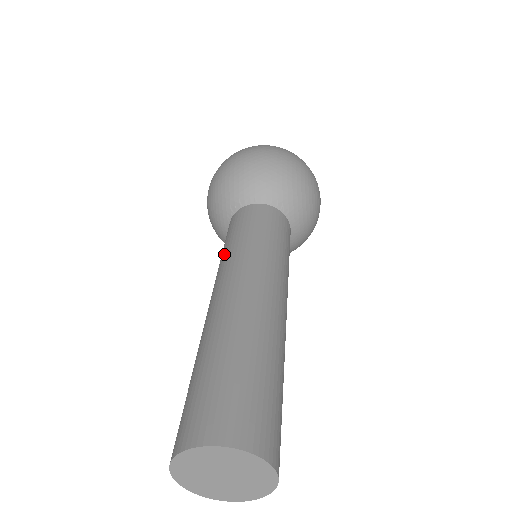
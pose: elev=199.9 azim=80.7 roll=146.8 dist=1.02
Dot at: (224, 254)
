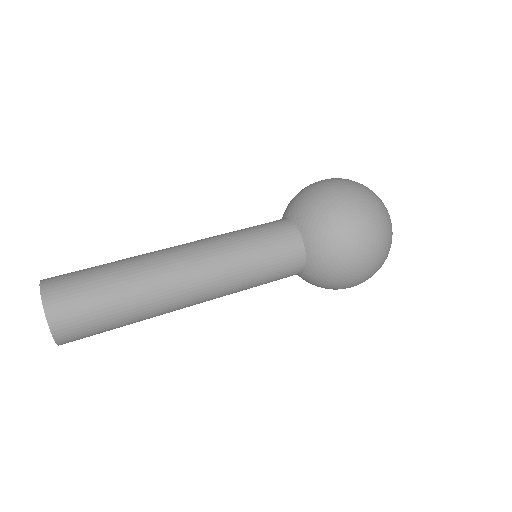
Dot at: occluded
